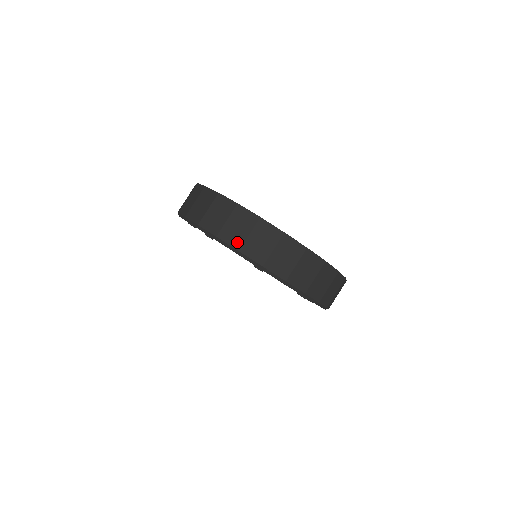
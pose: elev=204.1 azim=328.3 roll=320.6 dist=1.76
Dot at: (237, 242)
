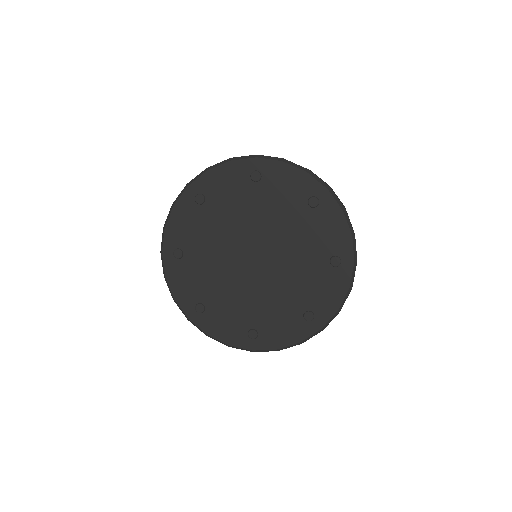
Dot at: occluded
